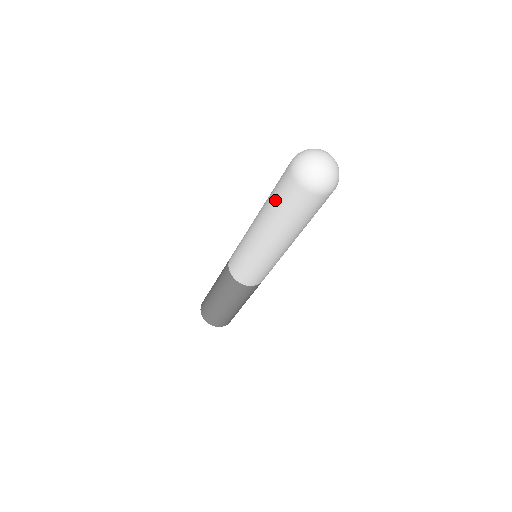
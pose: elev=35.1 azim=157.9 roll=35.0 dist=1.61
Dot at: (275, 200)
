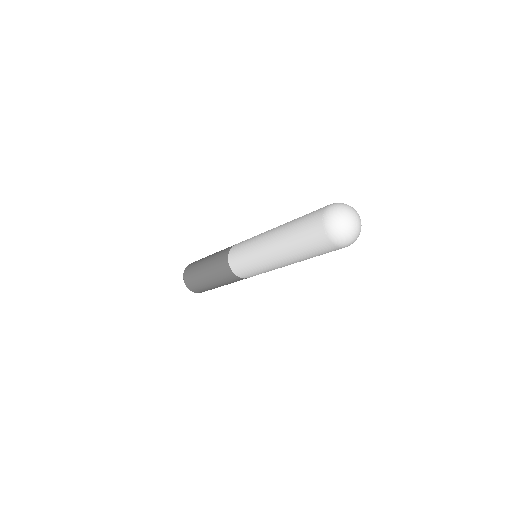
Dot at: (298, 230)
